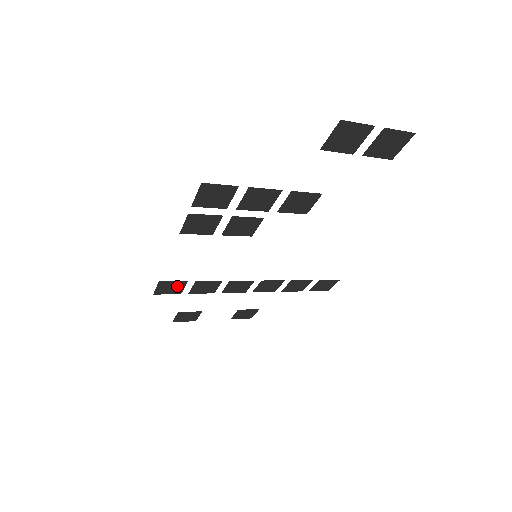
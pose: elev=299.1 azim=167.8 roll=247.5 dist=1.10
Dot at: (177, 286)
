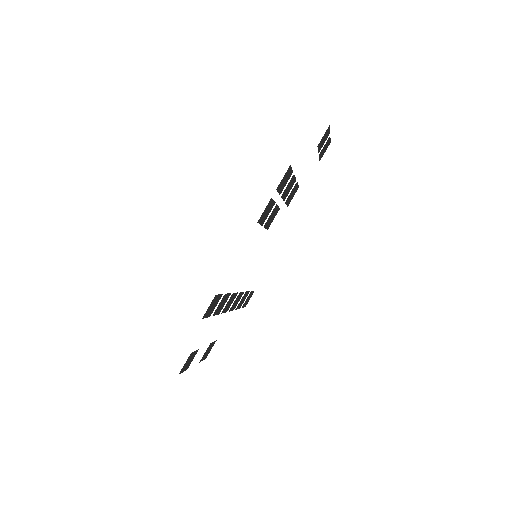
Dot at: (215, 303)
